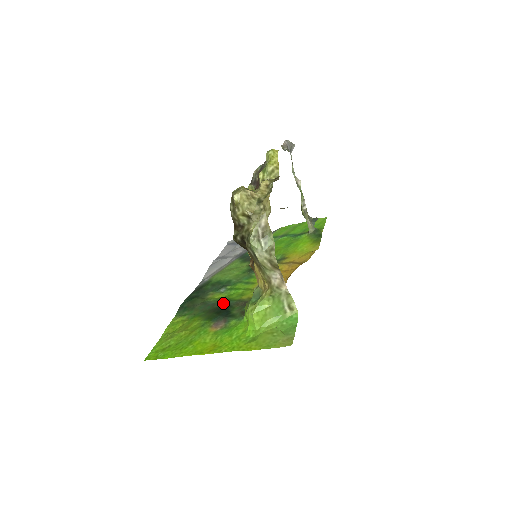
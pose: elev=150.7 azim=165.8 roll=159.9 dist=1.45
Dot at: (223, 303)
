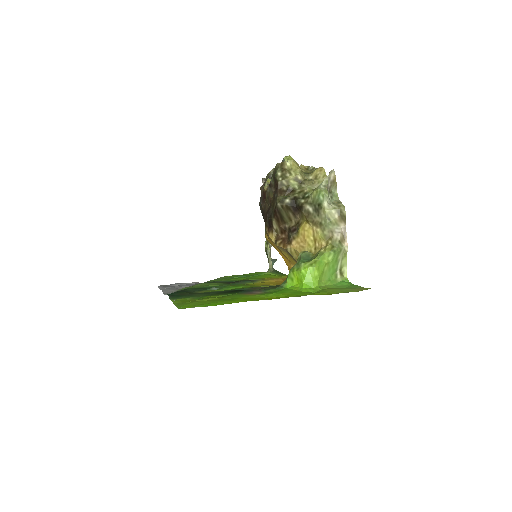
Dot at: occluded
